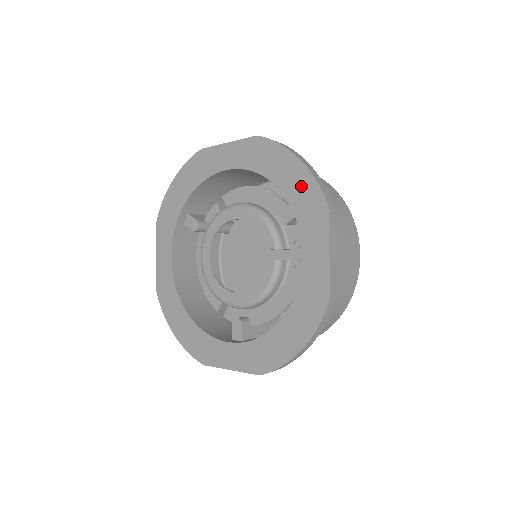
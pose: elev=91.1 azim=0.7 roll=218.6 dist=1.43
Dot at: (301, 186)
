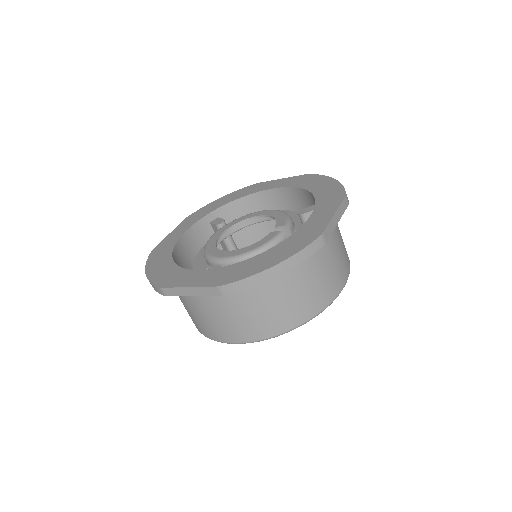
Dot at: (329, 188)
